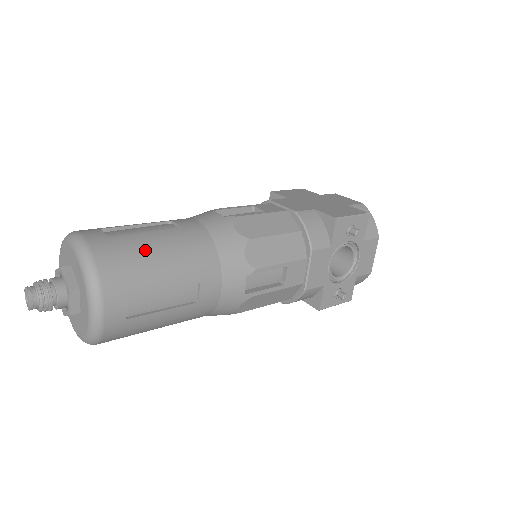
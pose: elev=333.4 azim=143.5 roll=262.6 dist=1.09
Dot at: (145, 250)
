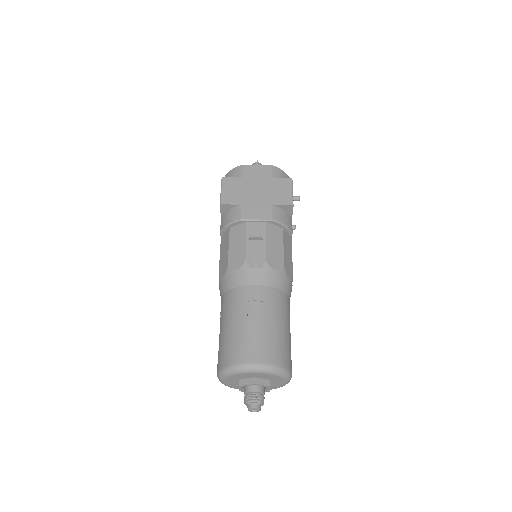
Dot at: (278, 334)
